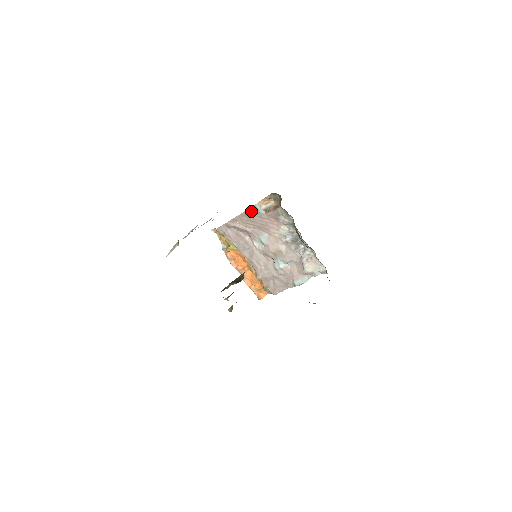
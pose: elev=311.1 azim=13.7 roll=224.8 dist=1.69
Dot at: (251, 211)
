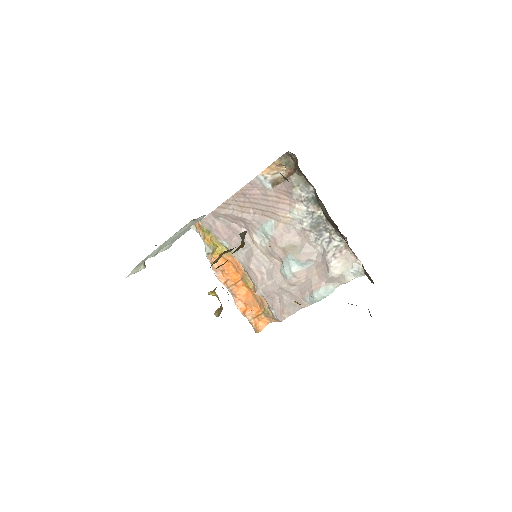
Dot at: (251, 186)
